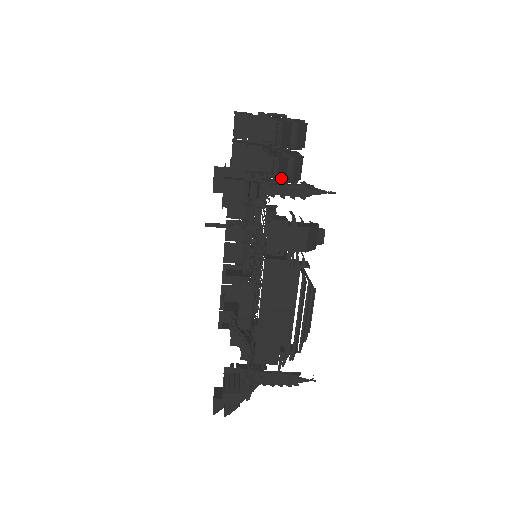
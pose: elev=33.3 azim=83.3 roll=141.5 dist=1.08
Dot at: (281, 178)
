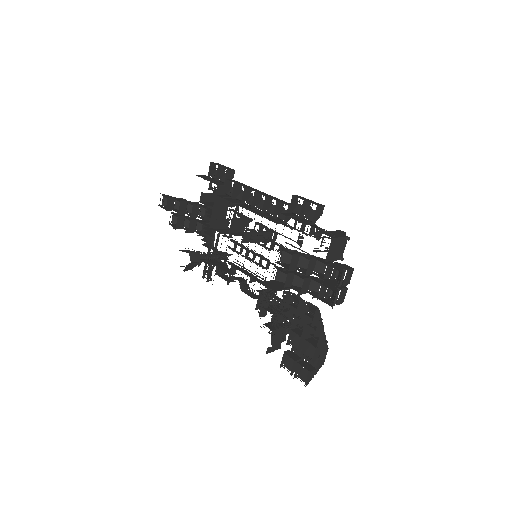
Dot at: (288, 362)
